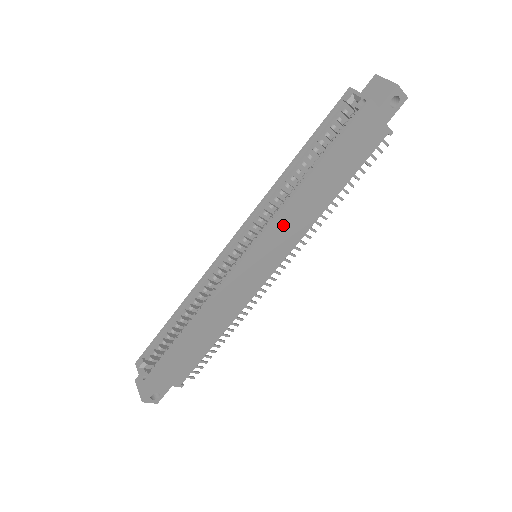
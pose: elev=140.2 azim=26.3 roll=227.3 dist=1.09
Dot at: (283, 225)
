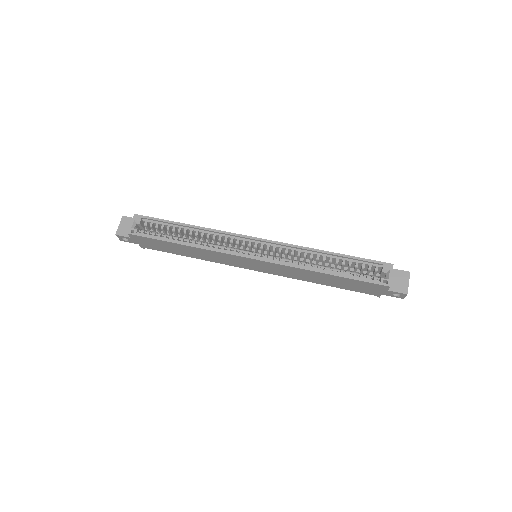
Dot at: (285, 269)
